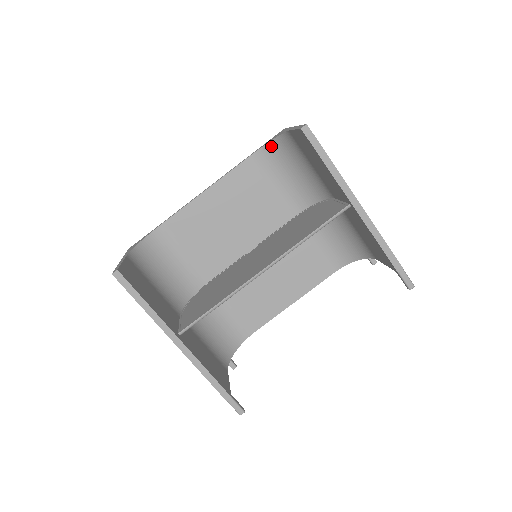
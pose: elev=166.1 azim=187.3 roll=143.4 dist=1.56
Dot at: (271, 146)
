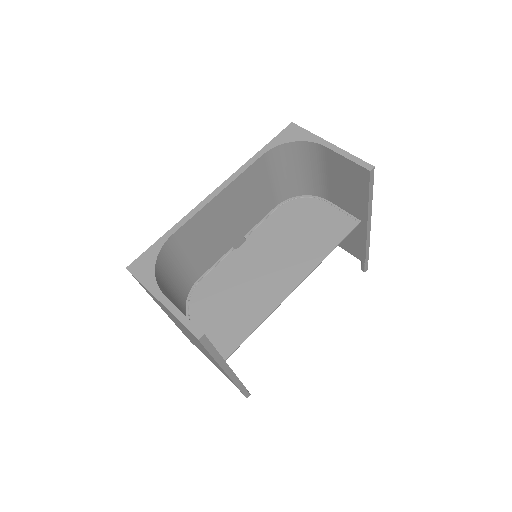
Dot at: (286, 146)
